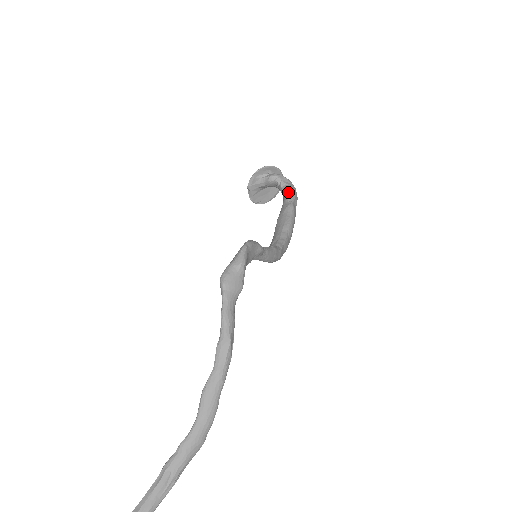
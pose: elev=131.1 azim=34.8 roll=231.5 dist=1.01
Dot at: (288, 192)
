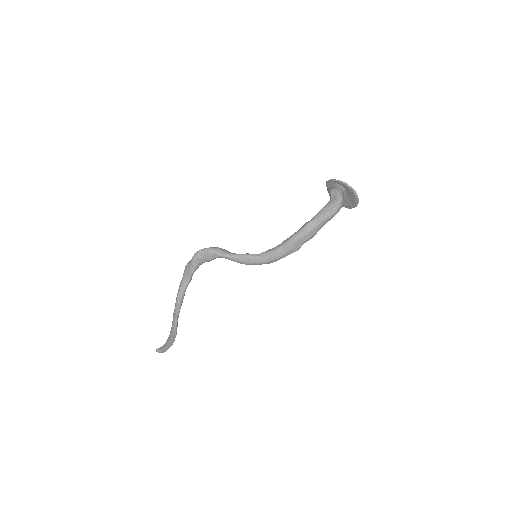
Dot at: (320, 210)
